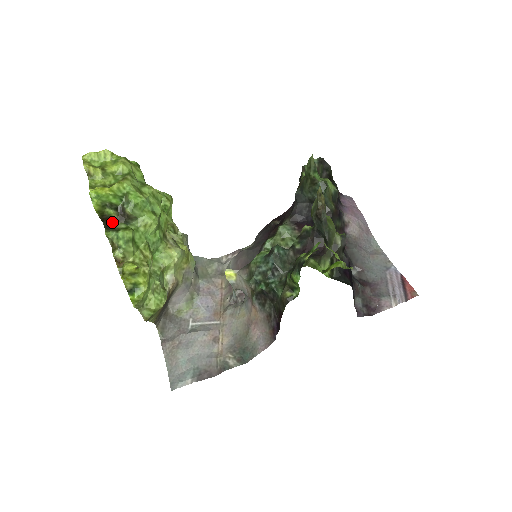
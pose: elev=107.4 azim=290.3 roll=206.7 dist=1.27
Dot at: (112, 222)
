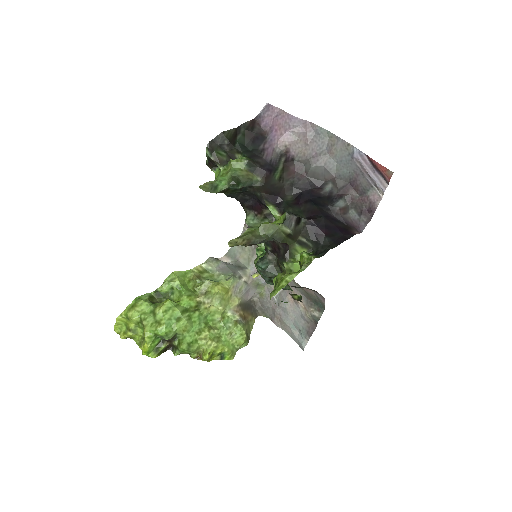
Dot at: (170, 345)
